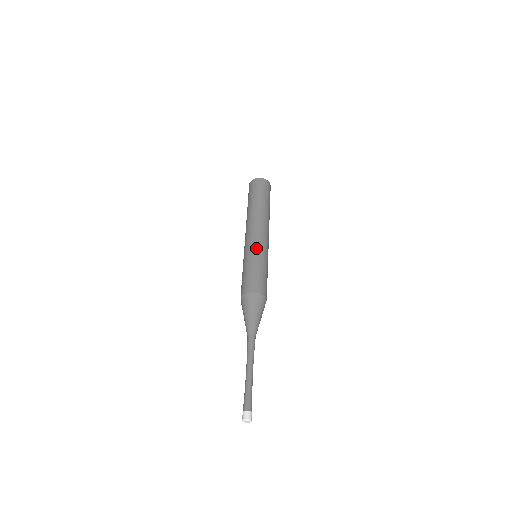
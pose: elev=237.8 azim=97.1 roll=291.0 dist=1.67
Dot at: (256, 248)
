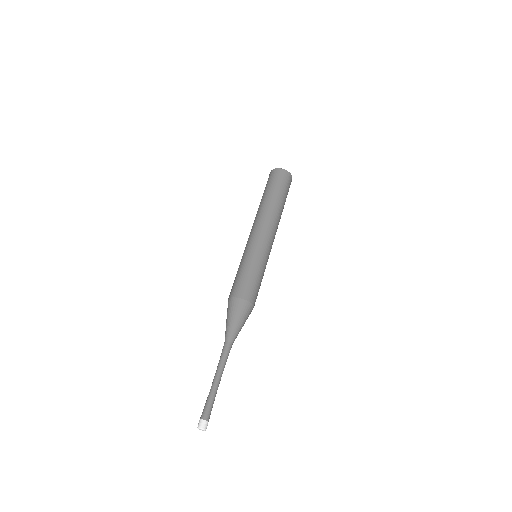
Dot at: (262, 251)
